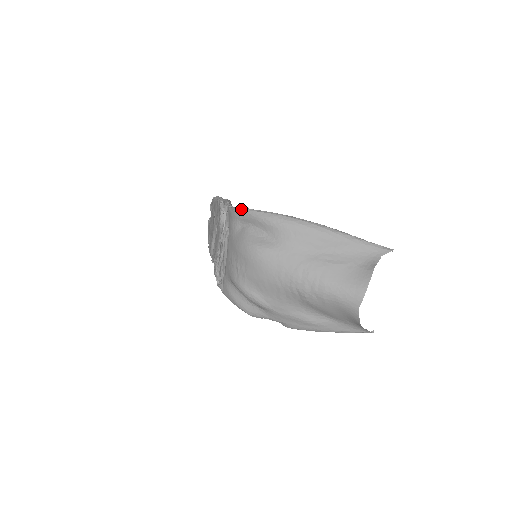
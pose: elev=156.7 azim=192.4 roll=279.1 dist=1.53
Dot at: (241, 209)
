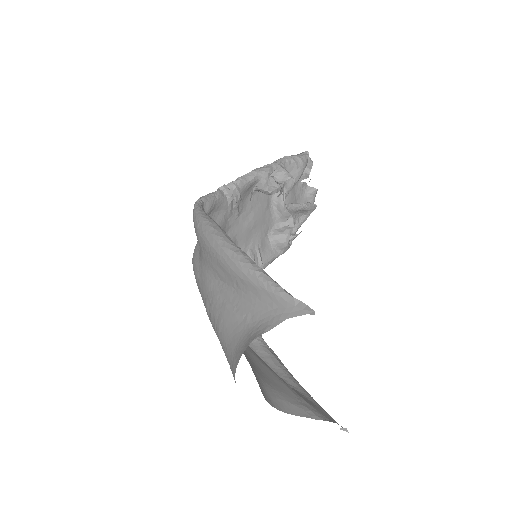
Dot at: occluded
